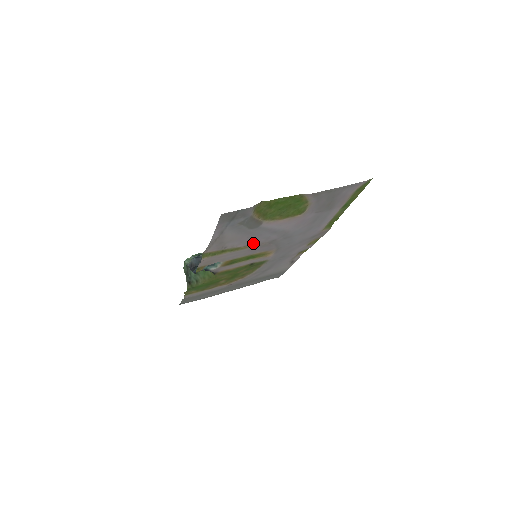
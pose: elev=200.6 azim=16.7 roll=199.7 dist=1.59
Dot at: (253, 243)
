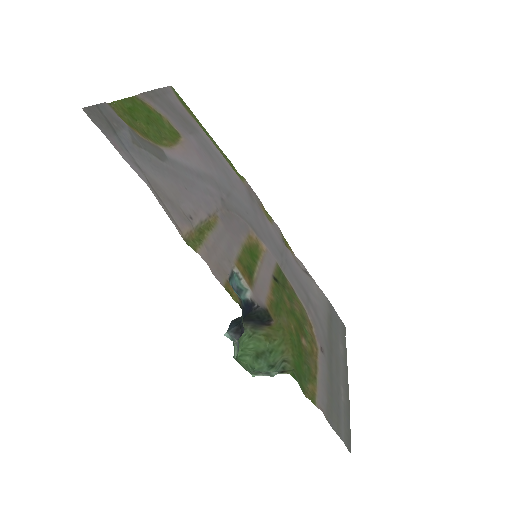
Dot at: (210, 210)
